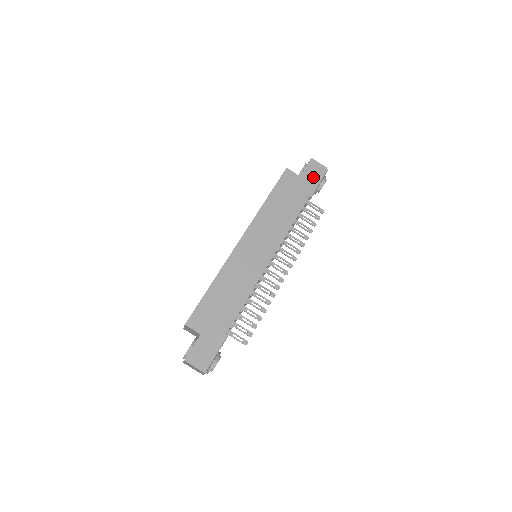
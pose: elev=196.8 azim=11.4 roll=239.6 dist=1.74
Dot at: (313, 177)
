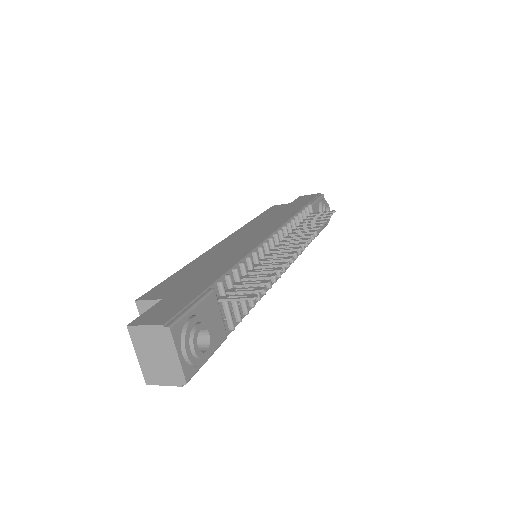
Dot at: (306, 199)
